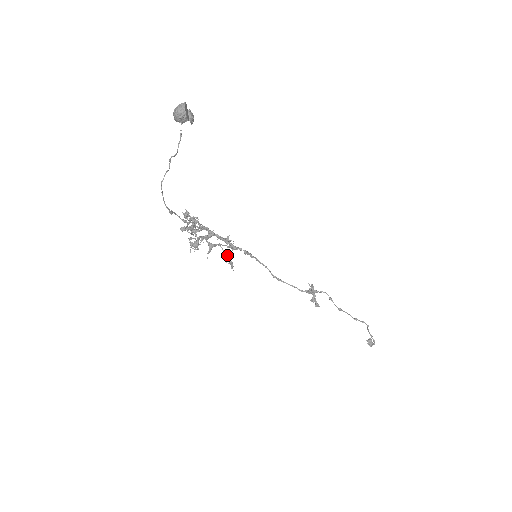
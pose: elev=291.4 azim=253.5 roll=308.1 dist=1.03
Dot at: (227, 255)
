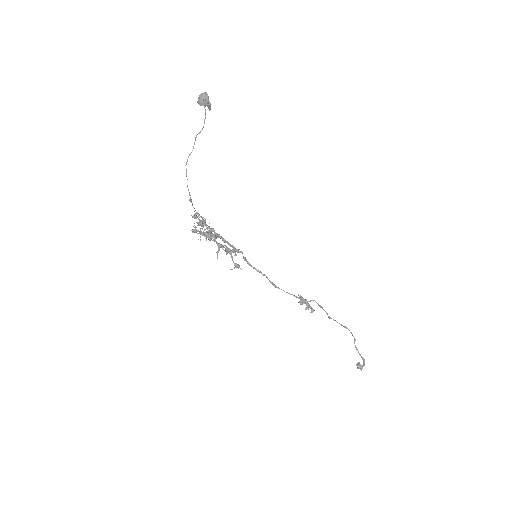
Dot at: (232, 257)
